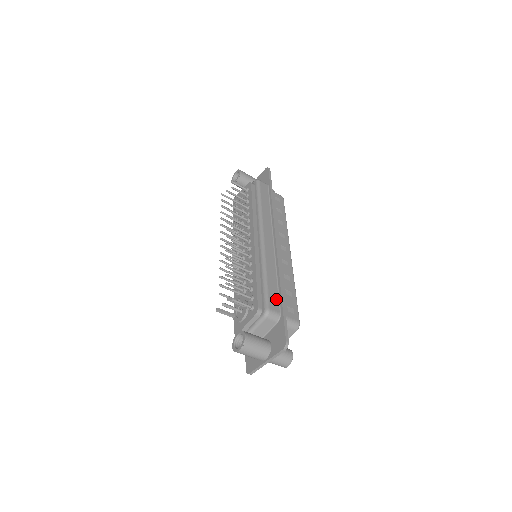
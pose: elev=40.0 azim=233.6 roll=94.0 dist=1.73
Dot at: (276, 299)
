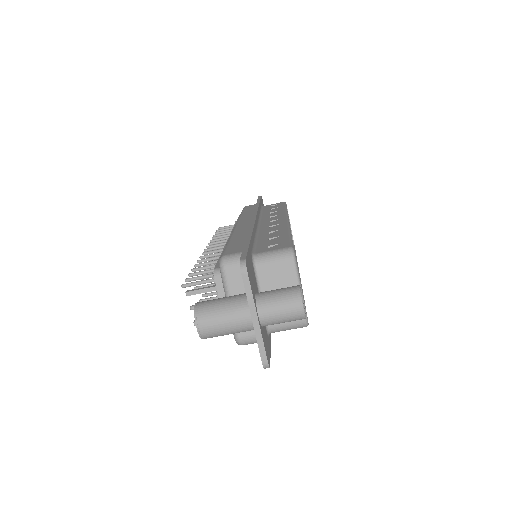
Dot at: (241, 246)
